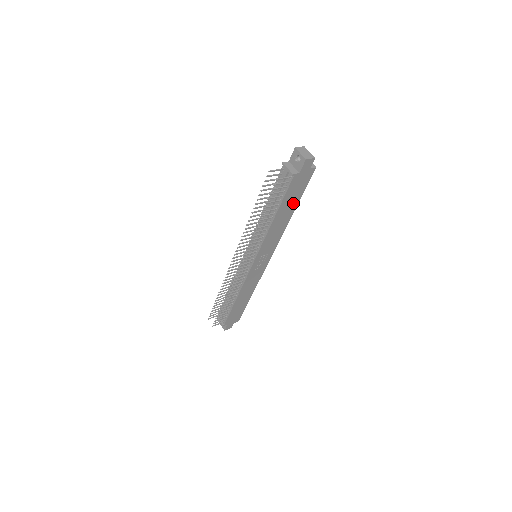
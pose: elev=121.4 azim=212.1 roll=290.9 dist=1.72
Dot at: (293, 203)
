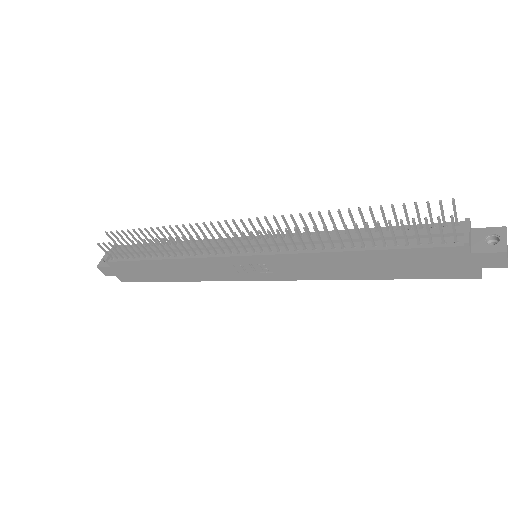
Dot at: (392, 270)
